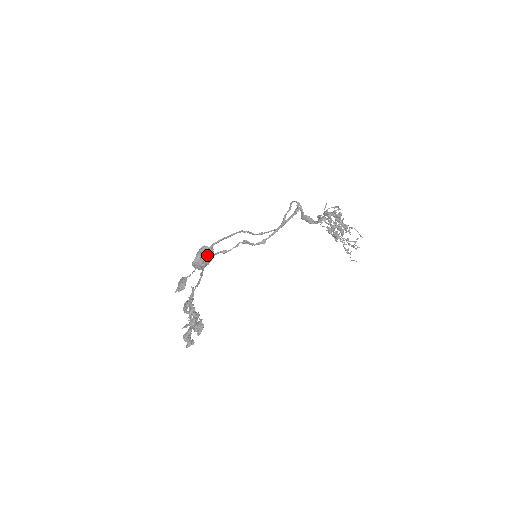
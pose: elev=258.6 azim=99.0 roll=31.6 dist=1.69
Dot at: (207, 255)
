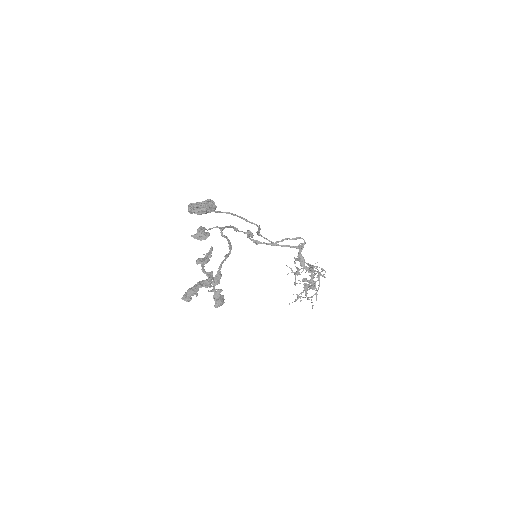
Dot at: occluded
